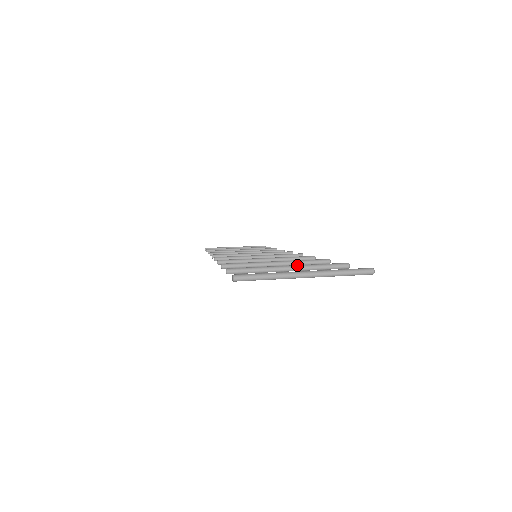
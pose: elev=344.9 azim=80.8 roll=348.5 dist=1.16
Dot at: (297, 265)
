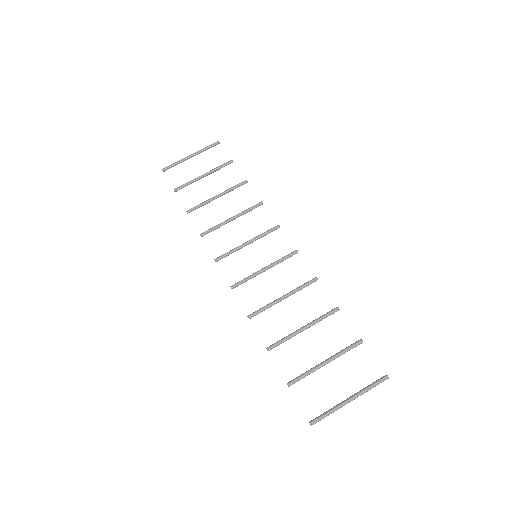
Dot at: (331, 360)
